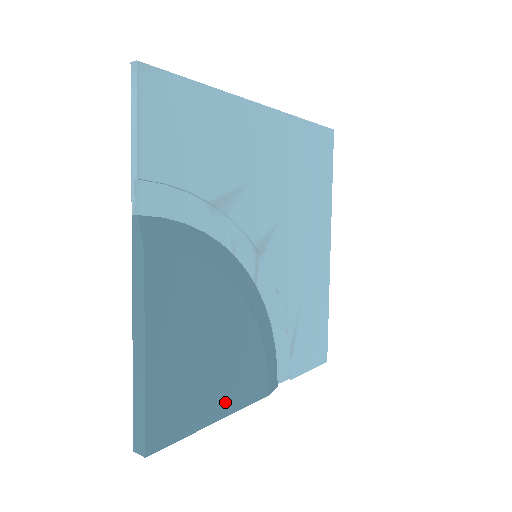
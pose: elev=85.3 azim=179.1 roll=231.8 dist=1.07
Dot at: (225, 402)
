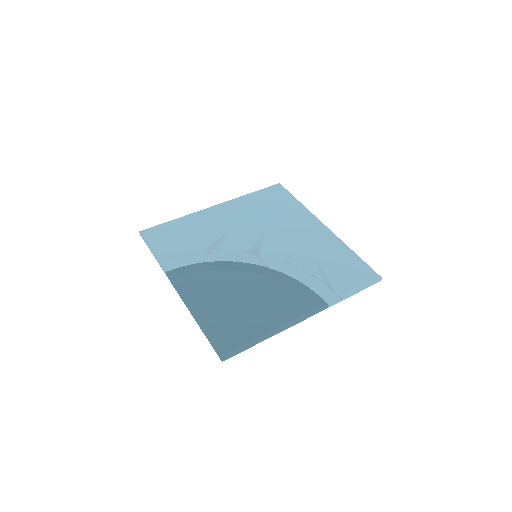
Dot at: (272, 321)
